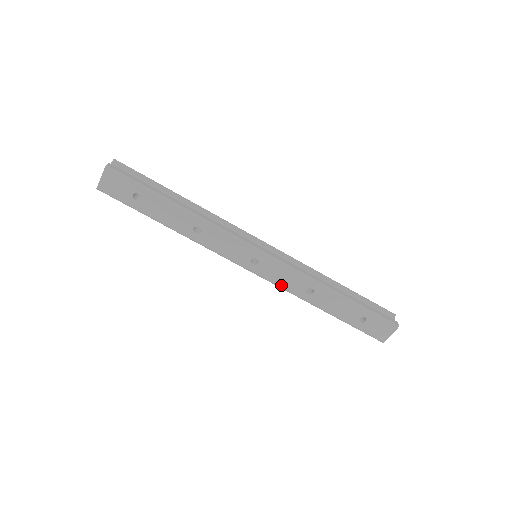
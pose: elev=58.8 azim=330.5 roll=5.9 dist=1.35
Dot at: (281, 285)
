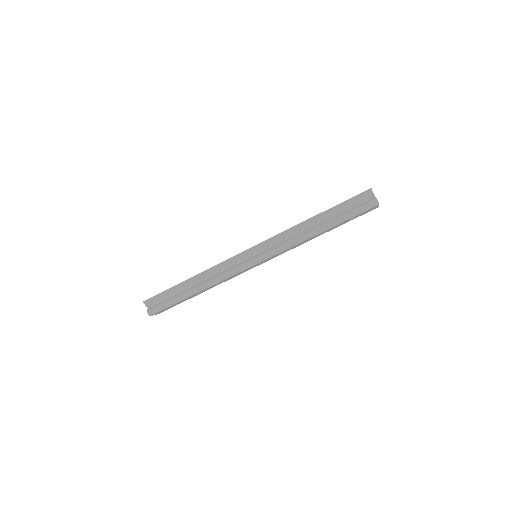
Dot at: occluded
